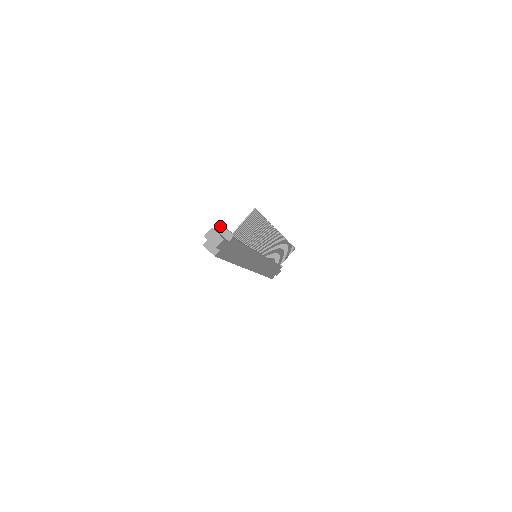
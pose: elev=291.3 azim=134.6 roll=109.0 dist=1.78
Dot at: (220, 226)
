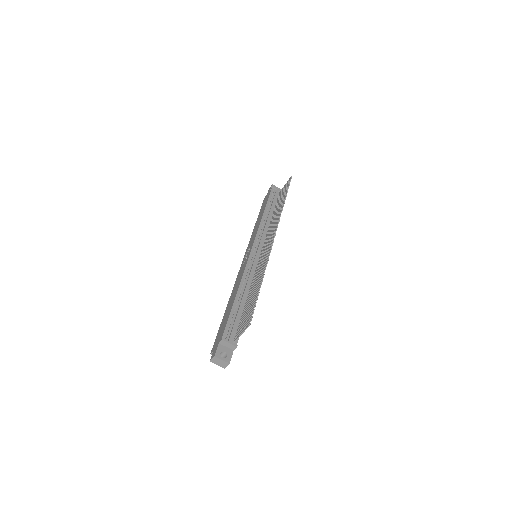
Dot at: (220, 340)
